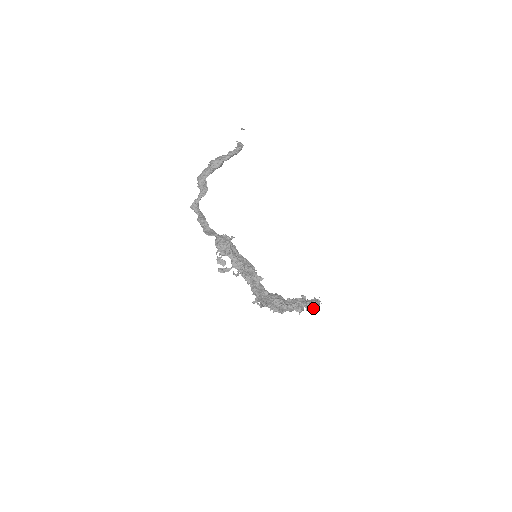
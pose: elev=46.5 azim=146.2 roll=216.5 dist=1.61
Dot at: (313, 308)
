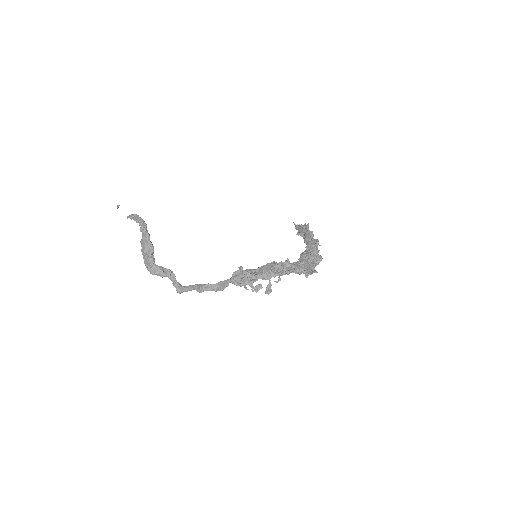
Dot at: occluded
